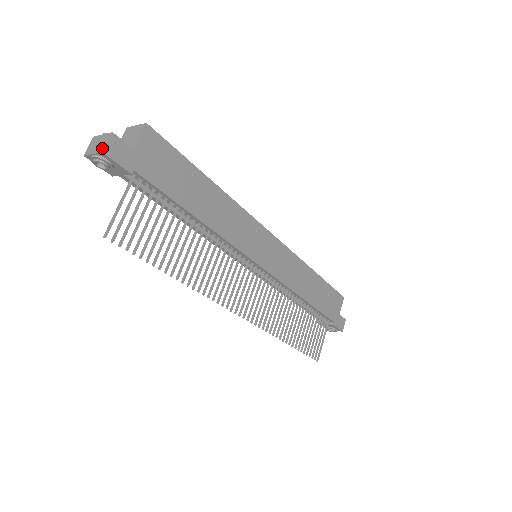
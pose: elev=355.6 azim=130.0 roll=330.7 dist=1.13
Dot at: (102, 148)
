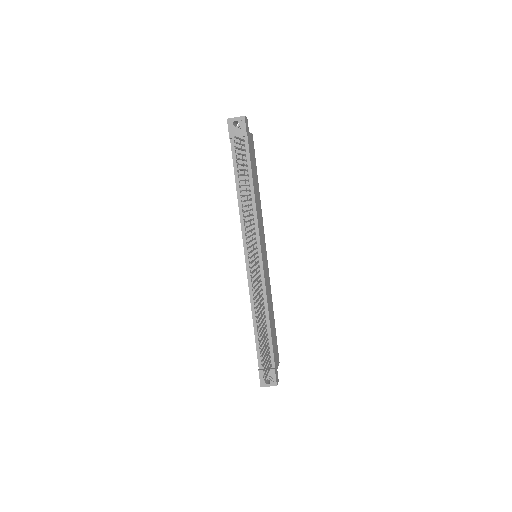
Dot at: (243, 116)
